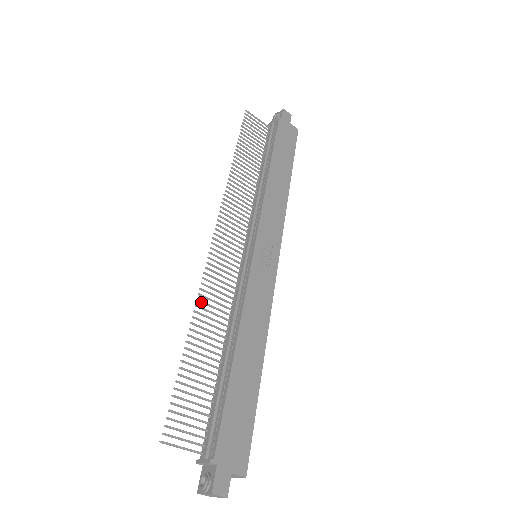
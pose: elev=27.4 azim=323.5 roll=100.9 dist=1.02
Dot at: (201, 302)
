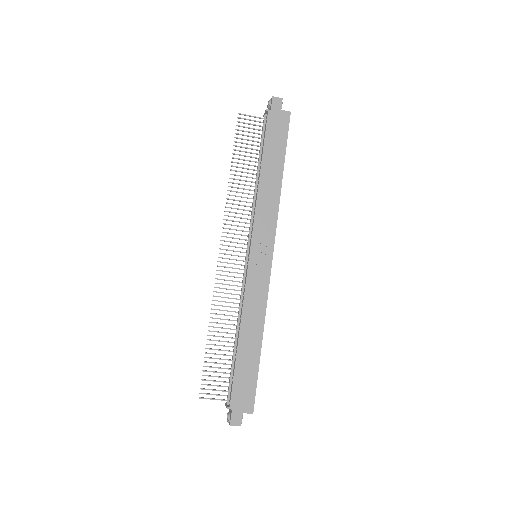
Dot at: (215, 305)
